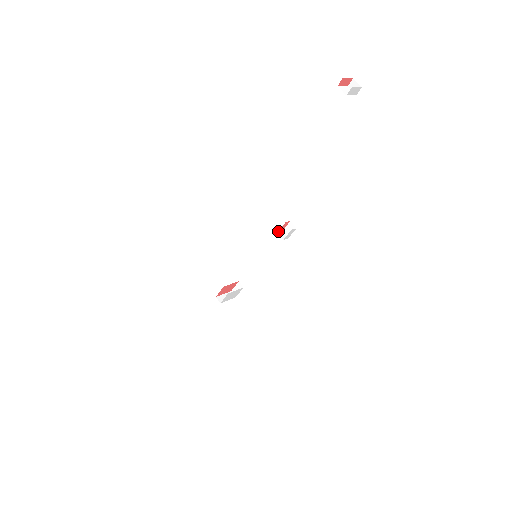
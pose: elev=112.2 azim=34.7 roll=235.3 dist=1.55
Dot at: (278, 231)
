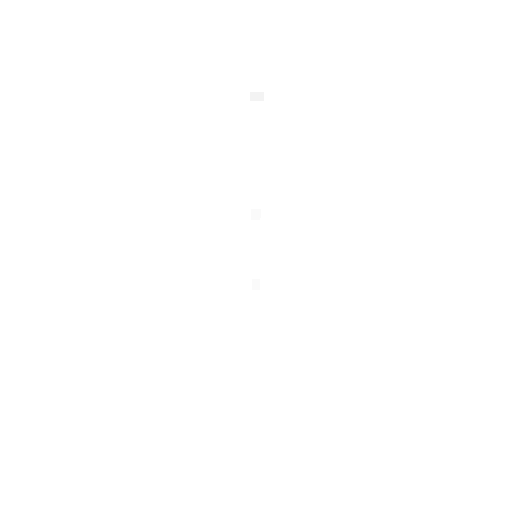
Dot at: occluded
